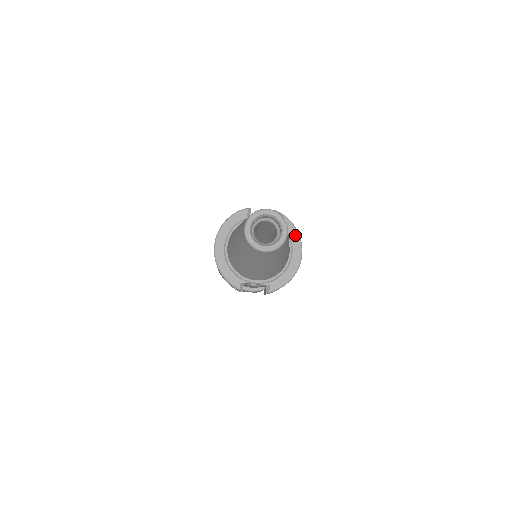
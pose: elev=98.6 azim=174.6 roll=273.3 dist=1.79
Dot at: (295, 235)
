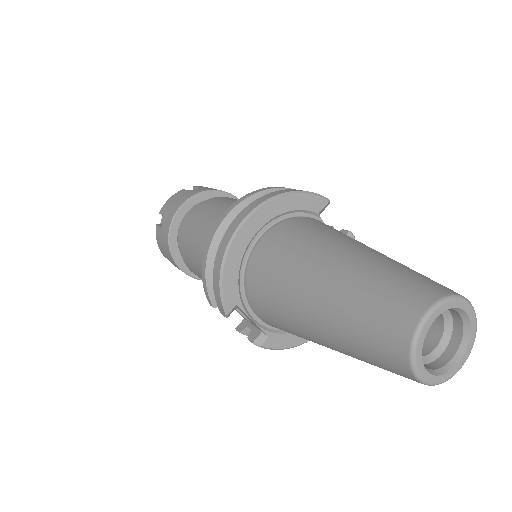
Dot at: occluded
